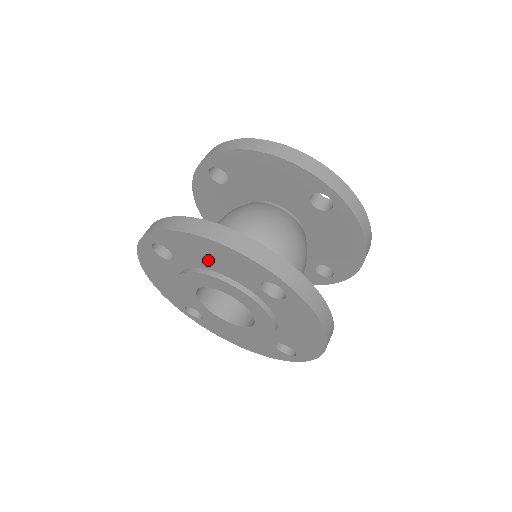
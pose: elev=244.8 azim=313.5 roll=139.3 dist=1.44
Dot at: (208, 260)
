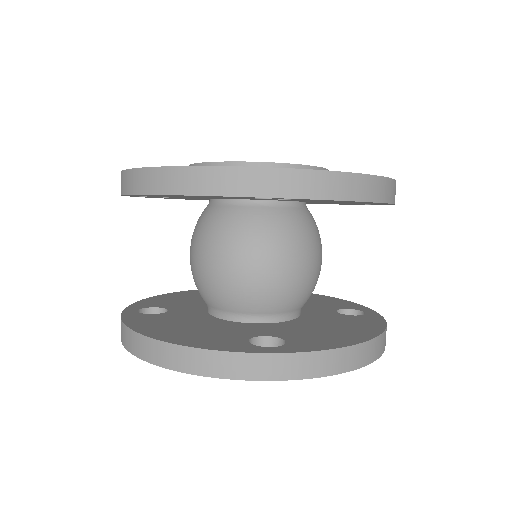
Dot at: occluded
